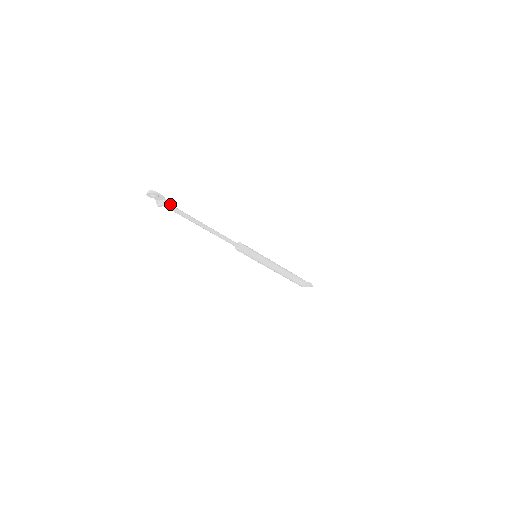
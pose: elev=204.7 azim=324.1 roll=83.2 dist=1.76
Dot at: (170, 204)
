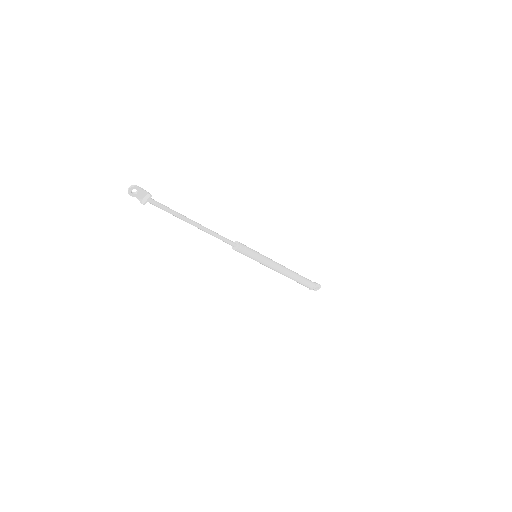
Dot at: (154, 200)
